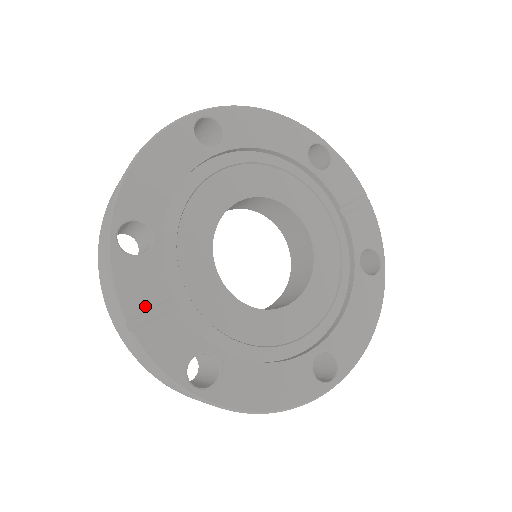
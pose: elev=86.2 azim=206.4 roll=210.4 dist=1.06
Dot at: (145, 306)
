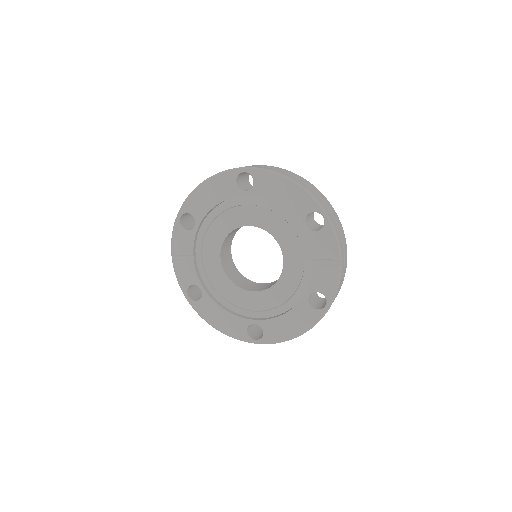
Dot at: (181, 253)
